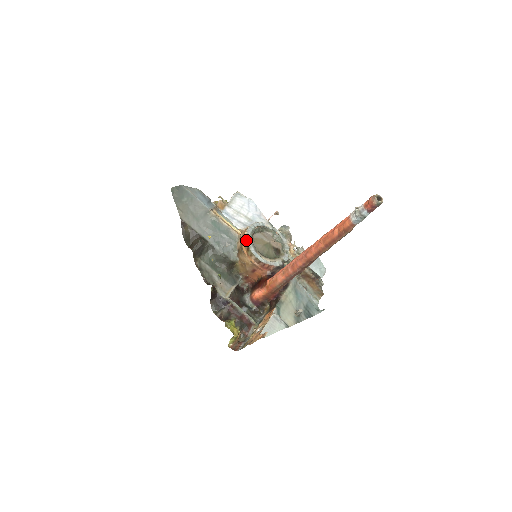
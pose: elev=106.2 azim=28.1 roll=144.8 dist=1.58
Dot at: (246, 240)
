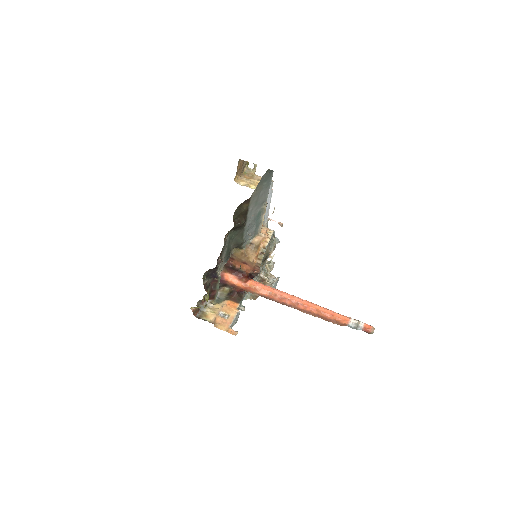
Dot at: (266, 246)
